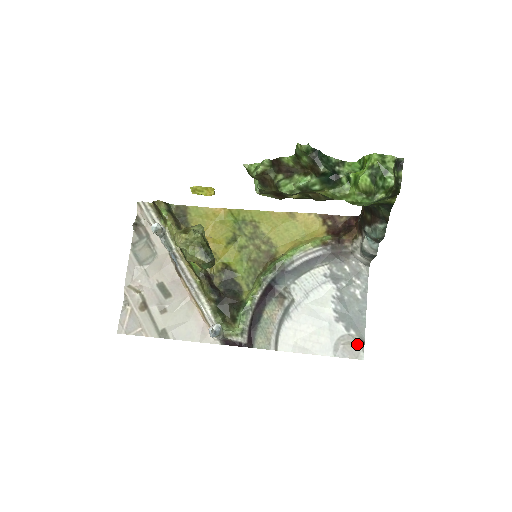
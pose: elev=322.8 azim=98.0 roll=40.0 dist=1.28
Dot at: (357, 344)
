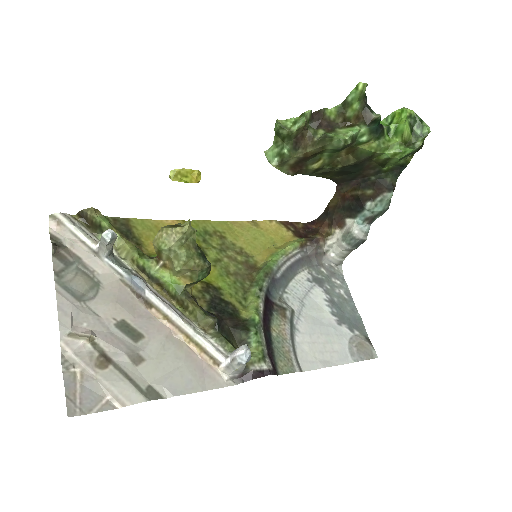
Dot at: (366, 343)
